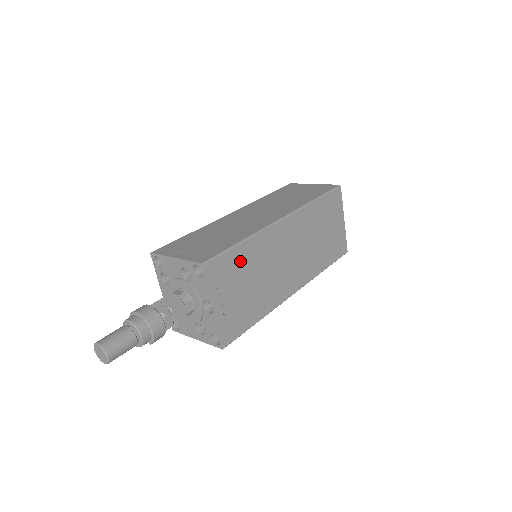
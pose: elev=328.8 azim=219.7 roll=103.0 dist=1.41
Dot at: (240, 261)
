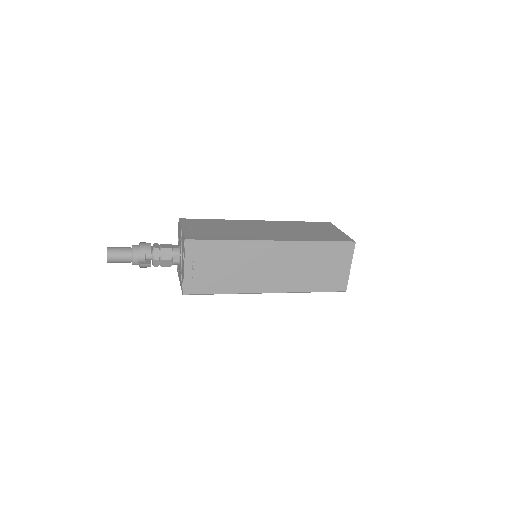
Dot at: (211, 223)
